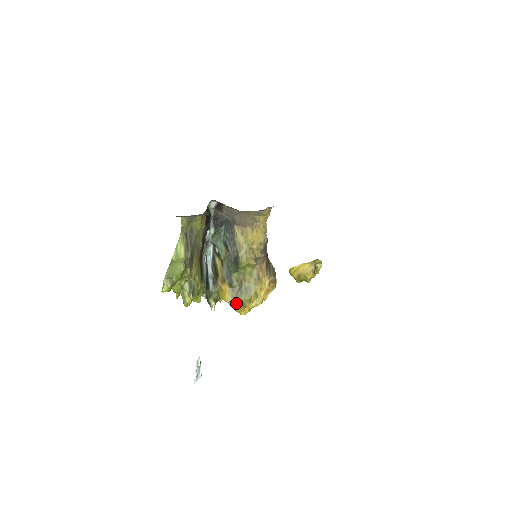
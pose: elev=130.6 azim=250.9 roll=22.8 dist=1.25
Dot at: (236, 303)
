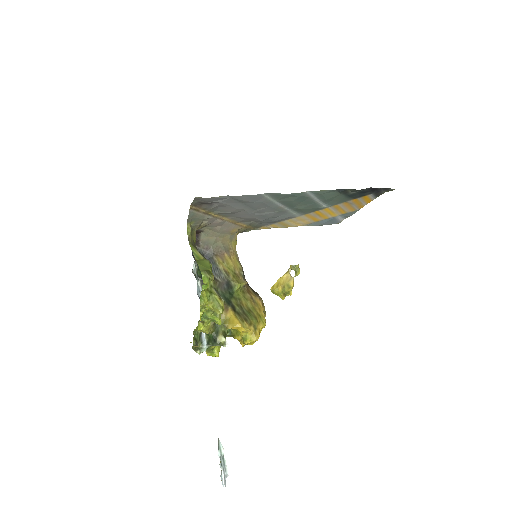
Dot at: (248, 325)
